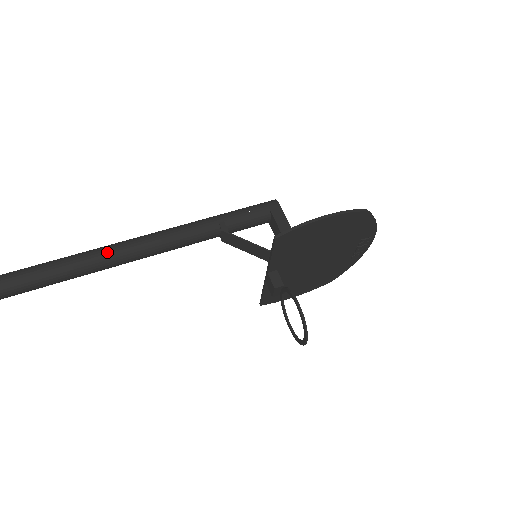
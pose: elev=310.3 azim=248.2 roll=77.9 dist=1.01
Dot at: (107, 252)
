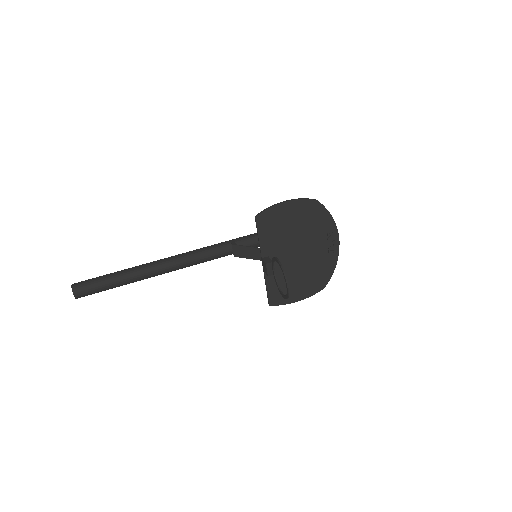
Dot at: (157, 262)
